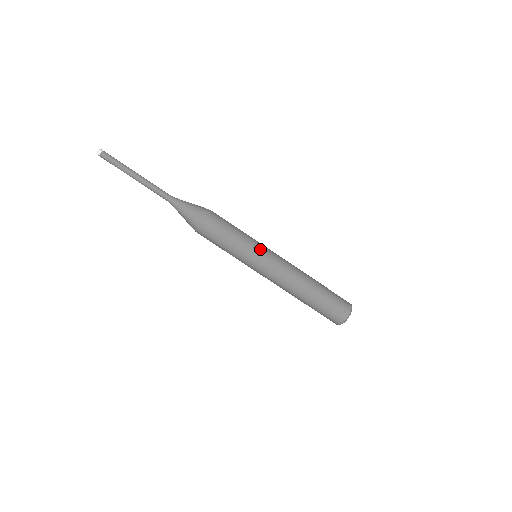
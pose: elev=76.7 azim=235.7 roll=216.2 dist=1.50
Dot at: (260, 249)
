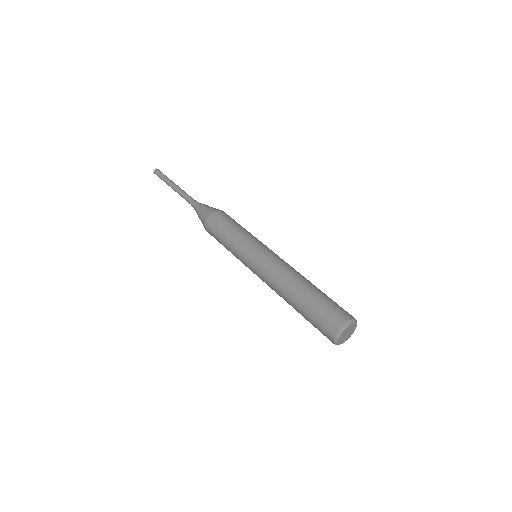
Dot at: (255, 245)
